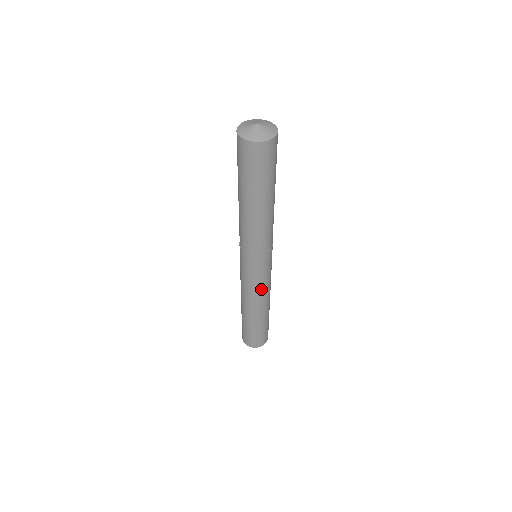
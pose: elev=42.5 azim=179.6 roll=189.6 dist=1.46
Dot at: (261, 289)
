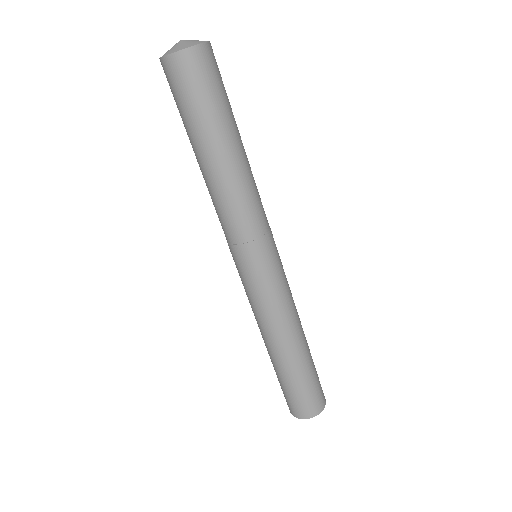
Dot at: (279, 303)
